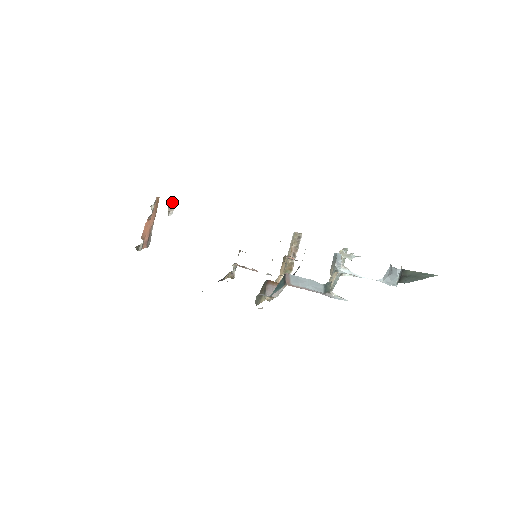
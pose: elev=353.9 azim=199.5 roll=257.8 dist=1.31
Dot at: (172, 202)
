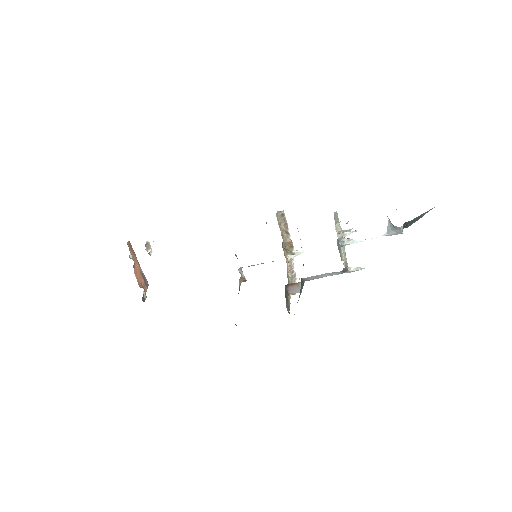
Dot at: occluded
